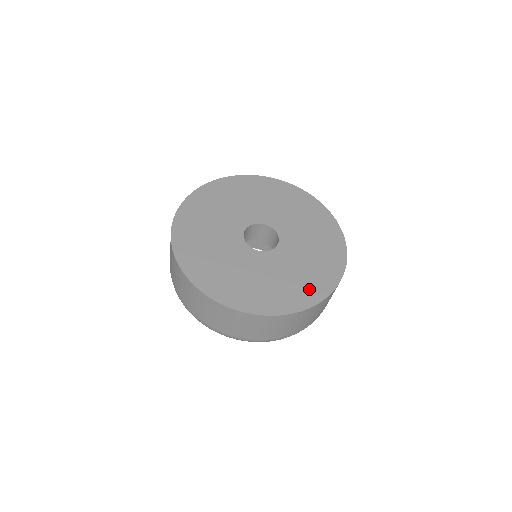
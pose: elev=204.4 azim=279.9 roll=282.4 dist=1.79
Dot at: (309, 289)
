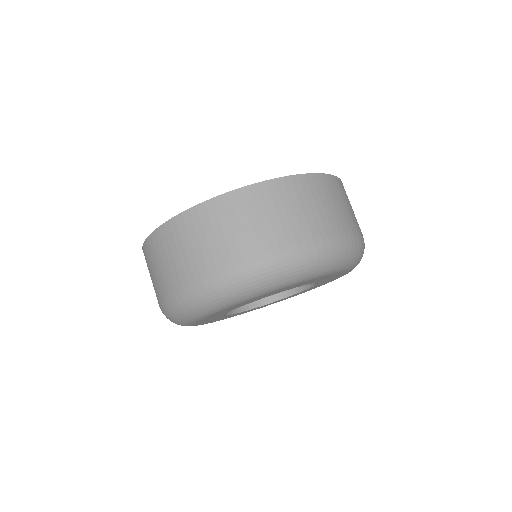
Dot at: occluded
